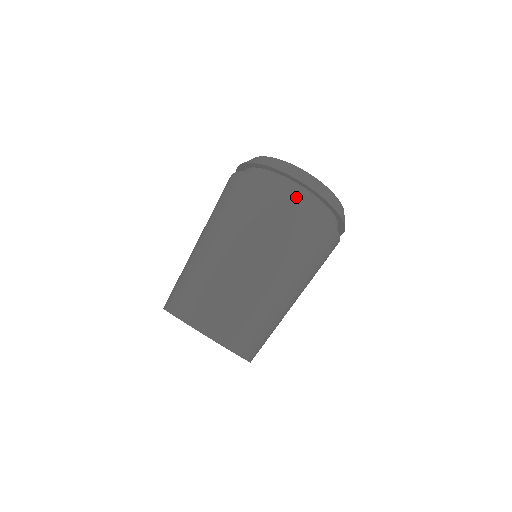
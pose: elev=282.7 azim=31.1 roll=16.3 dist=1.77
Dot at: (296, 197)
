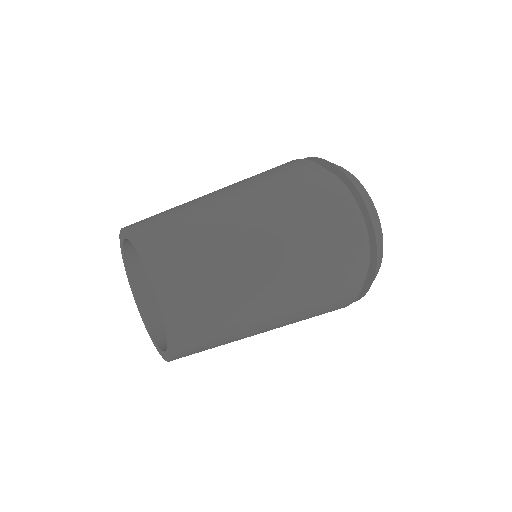
Dot at: (352, 215)
